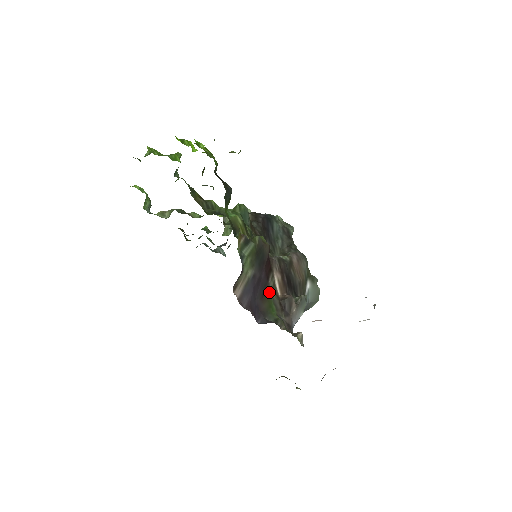
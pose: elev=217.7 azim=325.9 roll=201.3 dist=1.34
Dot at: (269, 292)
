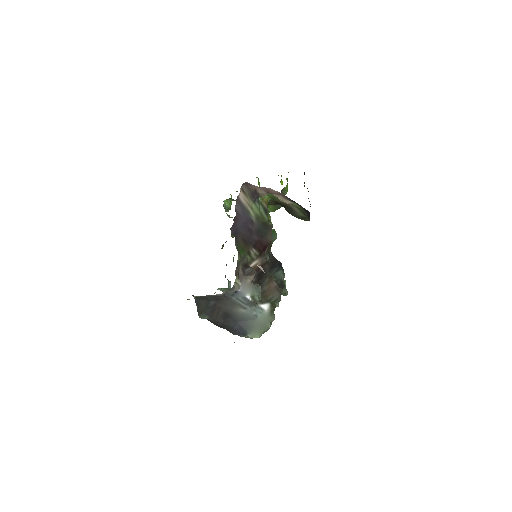
Dot at: (248, 250)
